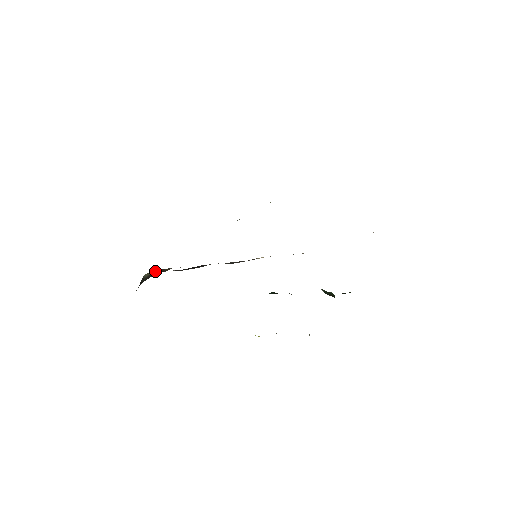
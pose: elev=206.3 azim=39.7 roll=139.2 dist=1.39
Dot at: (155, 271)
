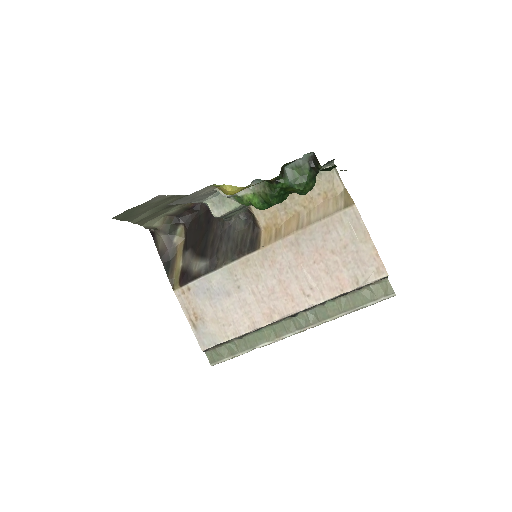
Dot at: (176, 252)
